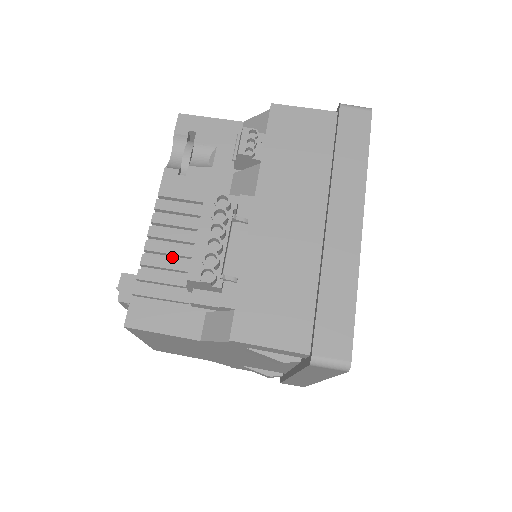
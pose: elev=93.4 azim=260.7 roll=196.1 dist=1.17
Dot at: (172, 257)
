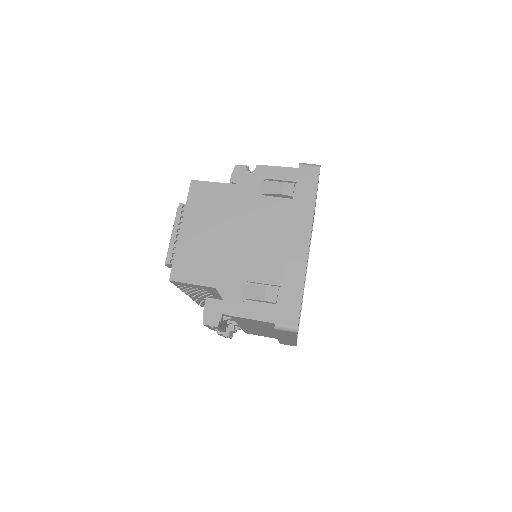
Dot at: occluded
